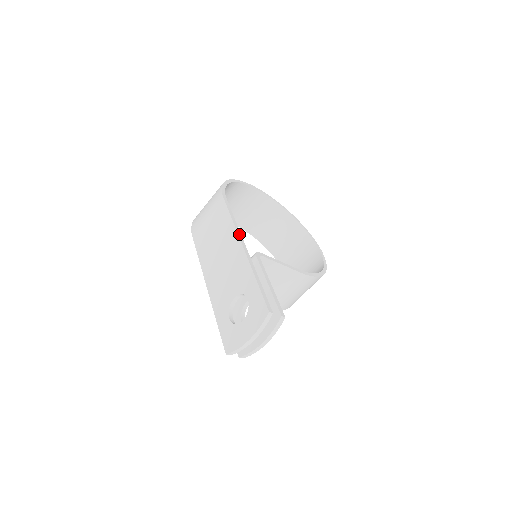
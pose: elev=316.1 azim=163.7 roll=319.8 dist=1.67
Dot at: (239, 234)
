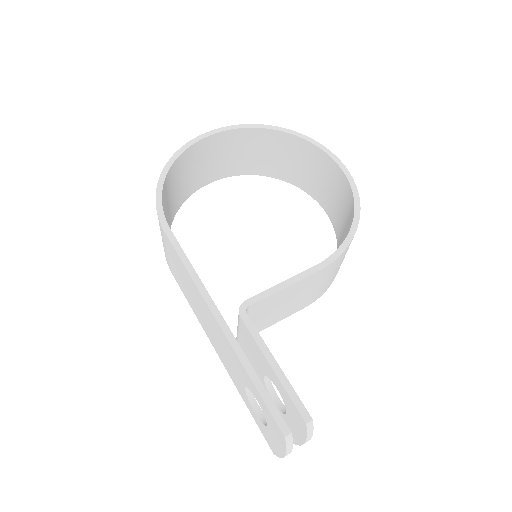
Dot at: (204, 295)
